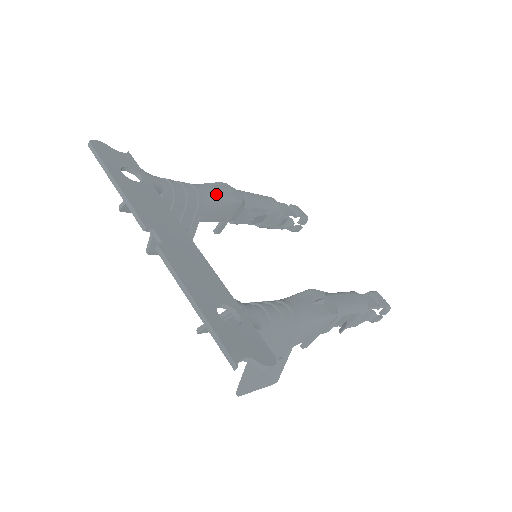
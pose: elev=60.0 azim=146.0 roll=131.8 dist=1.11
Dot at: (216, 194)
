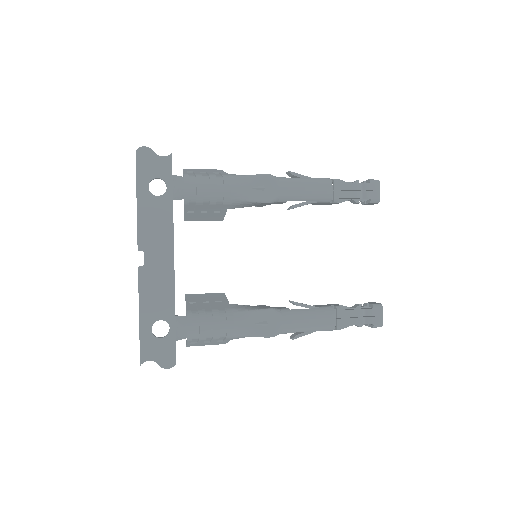
Dot at: (244, 194)
